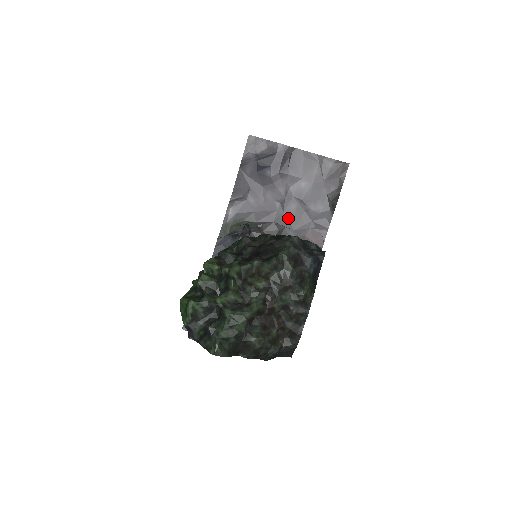
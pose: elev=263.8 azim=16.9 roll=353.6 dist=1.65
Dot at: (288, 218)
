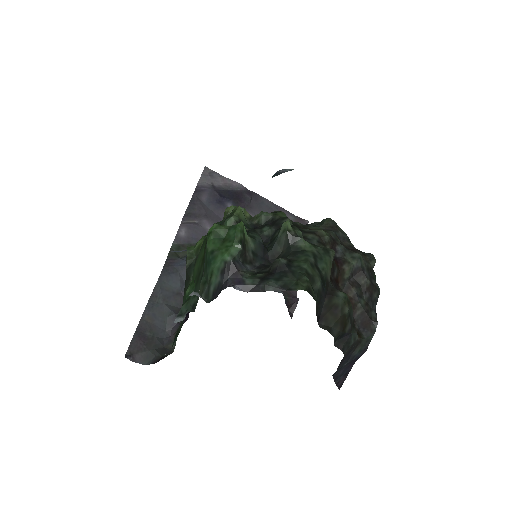
Dot at: occluded
